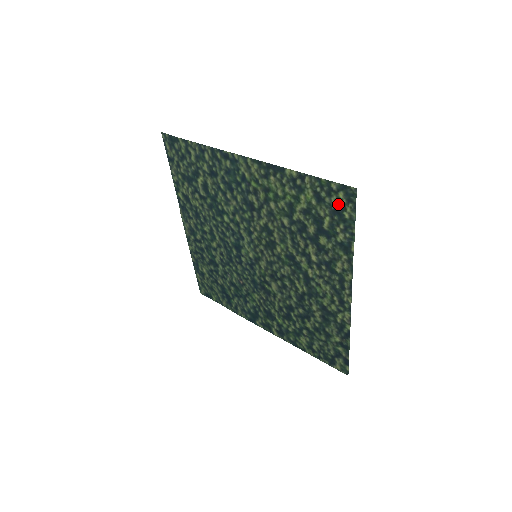
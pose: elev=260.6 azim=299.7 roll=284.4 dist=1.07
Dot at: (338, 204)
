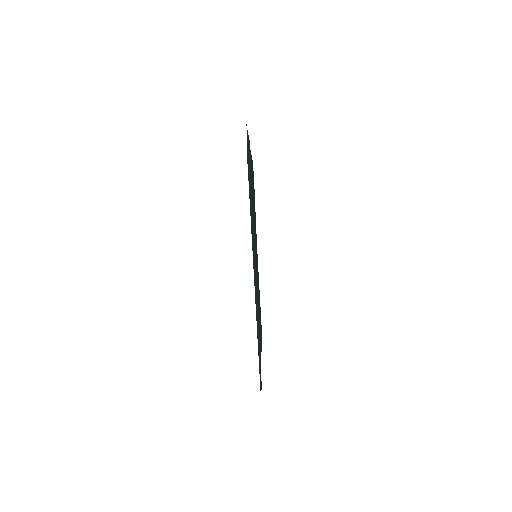
Dot at: (260, 377)
